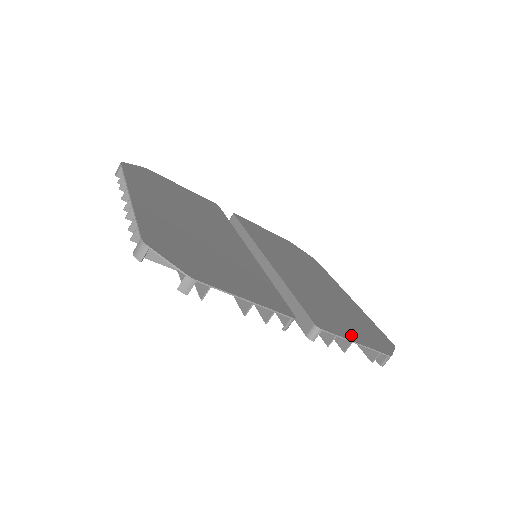
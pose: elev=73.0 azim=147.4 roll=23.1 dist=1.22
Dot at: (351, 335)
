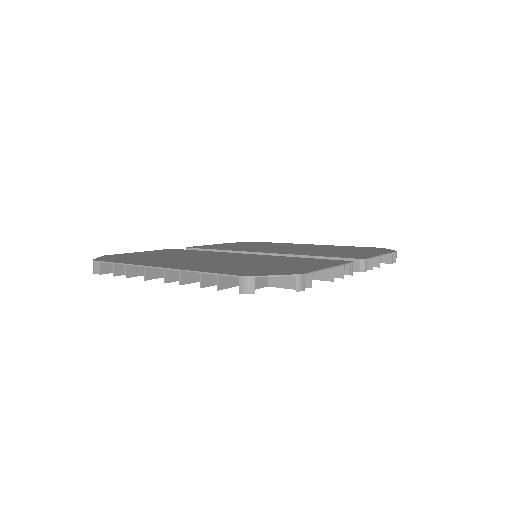
Dot at: (372, 254)
